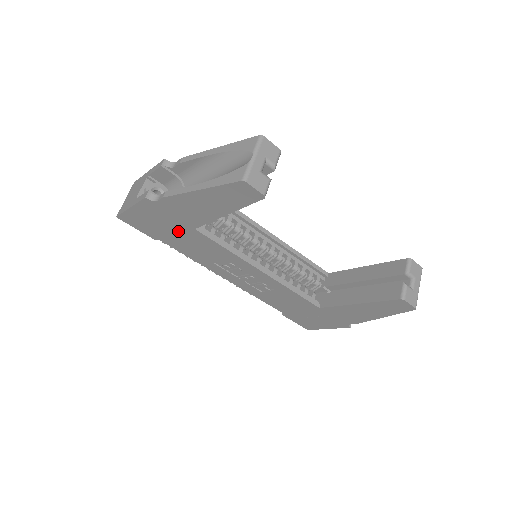
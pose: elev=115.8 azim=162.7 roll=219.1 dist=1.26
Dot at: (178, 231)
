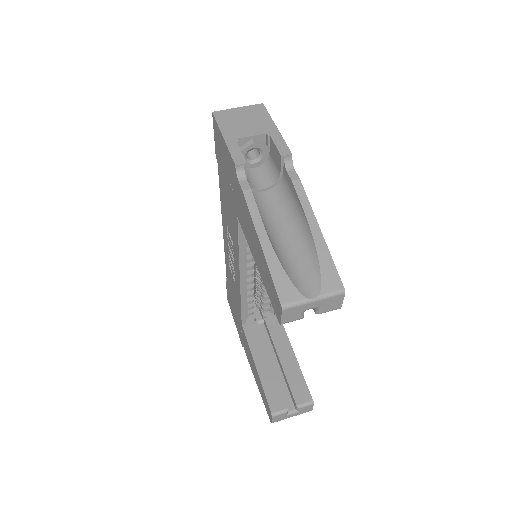
Dot at: (230, 193)
